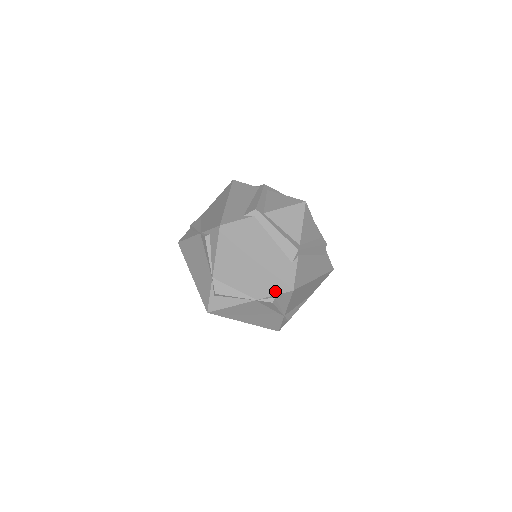
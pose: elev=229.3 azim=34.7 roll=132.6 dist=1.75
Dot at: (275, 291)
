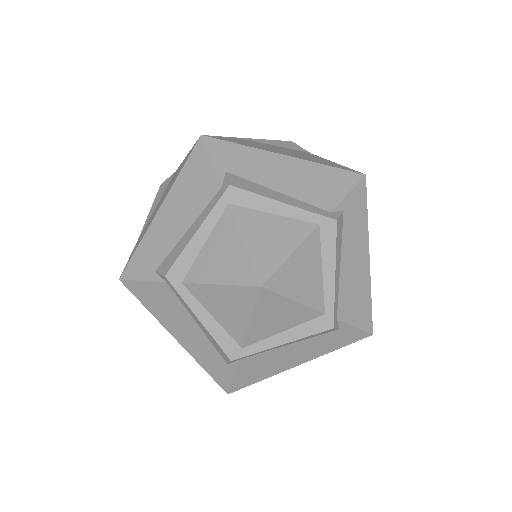
Dot at: occluded
